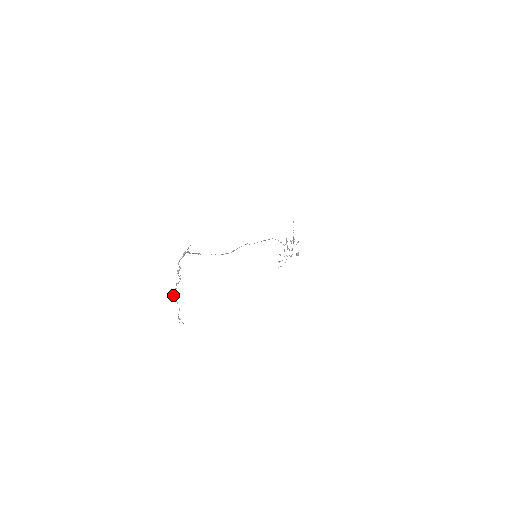
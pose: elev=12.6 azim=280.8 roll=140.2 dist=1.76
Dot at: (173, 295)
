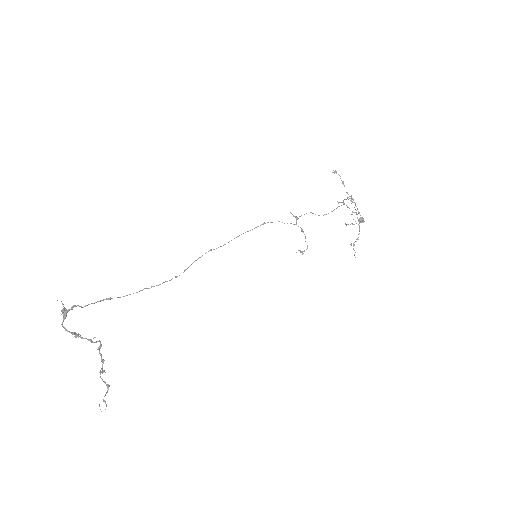
Dot at: (102, 364)
